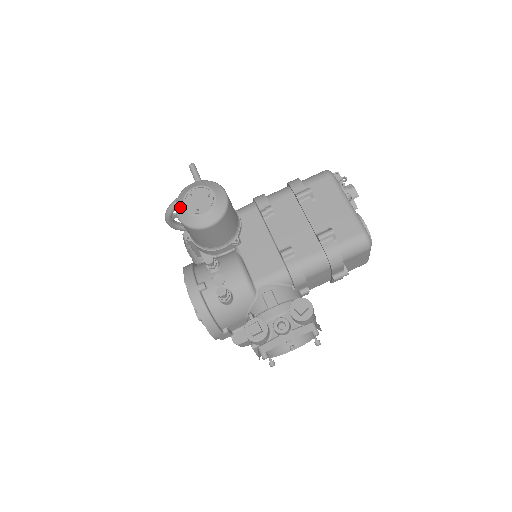
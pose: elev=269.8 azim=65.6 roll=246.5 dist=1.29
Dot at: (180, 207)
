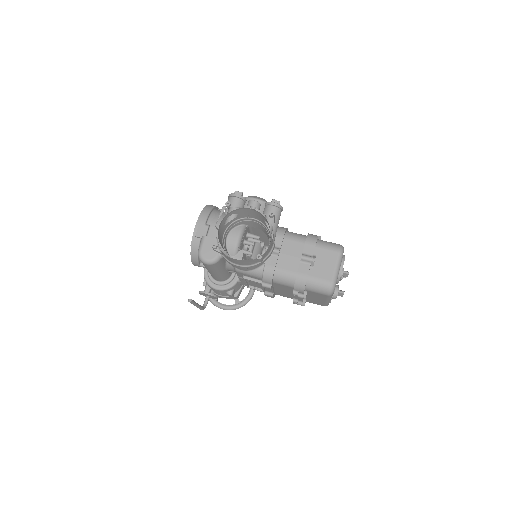
Dot at: occluded
